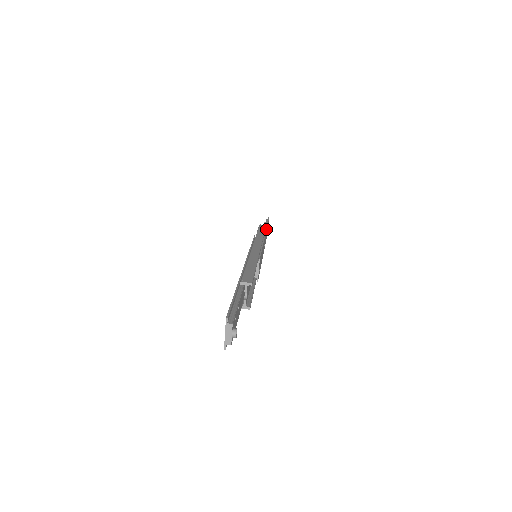
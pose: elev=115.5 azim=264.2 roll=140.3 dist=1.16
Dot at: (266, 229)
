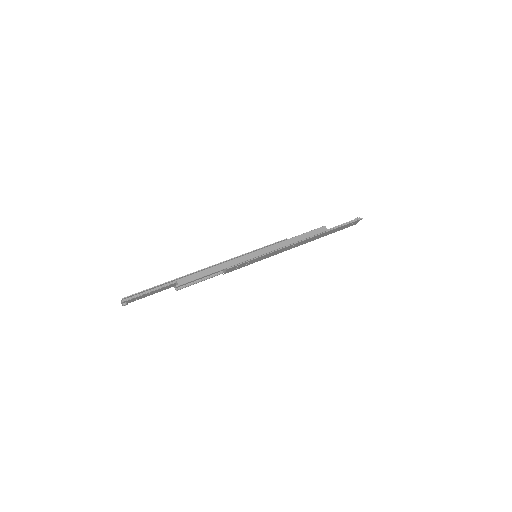
Dot at: (312, 237)
